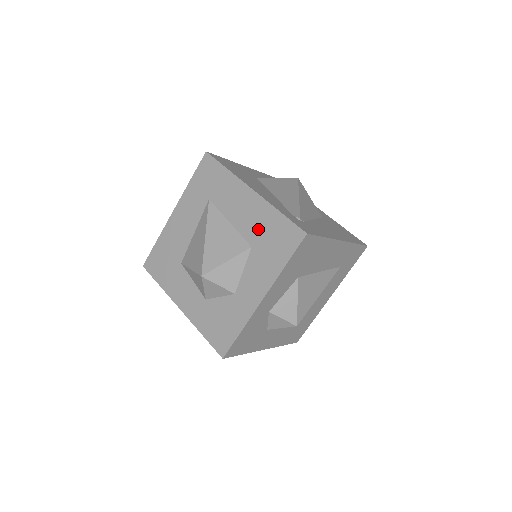
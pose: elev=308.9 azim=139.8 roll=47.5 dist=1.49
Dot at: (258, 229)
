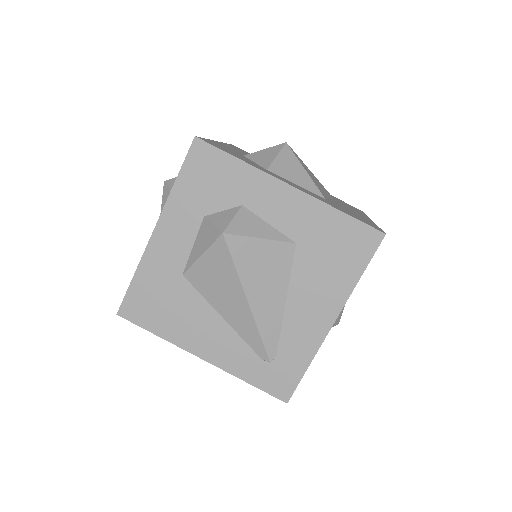
Dot at: occluded
